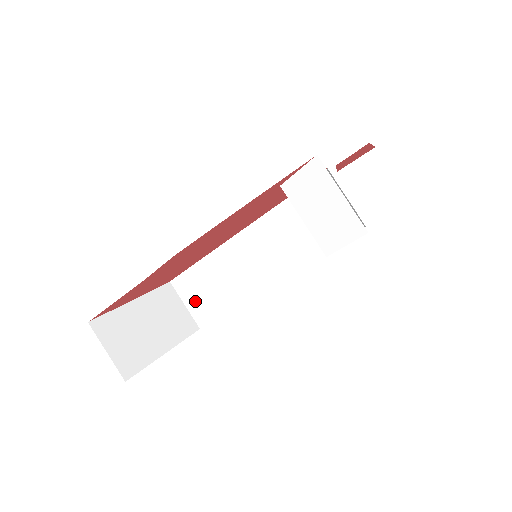
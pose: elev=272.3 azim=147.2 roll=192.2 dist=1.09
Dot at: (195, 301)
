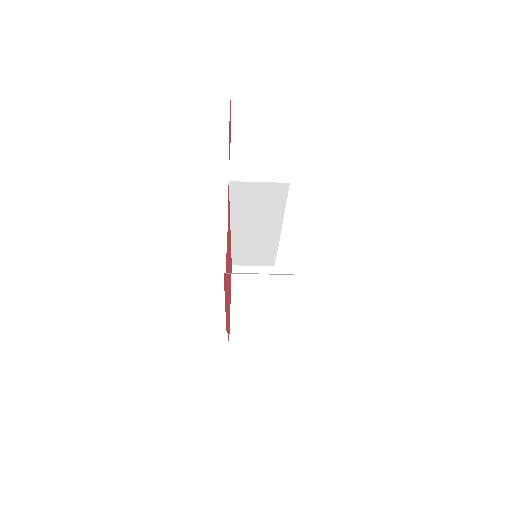
Dot at: (255, 262)
